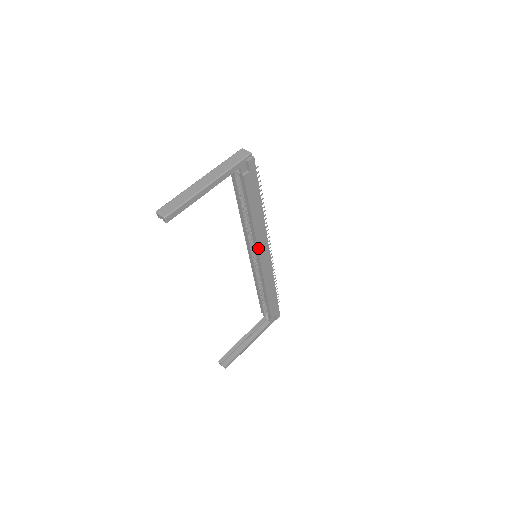
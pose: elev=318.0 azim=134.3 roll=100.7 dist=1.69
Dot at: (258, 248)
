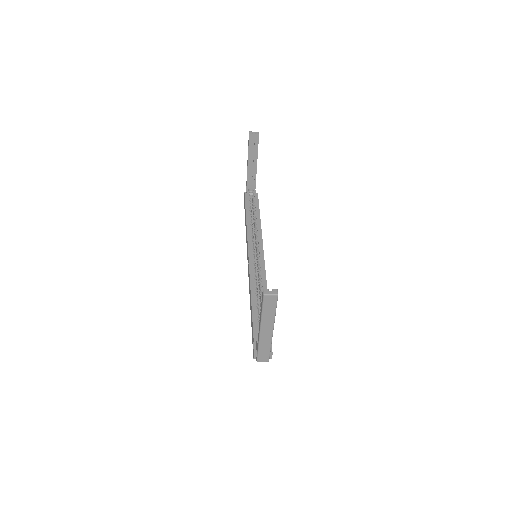
Dot at: (262, 243)
